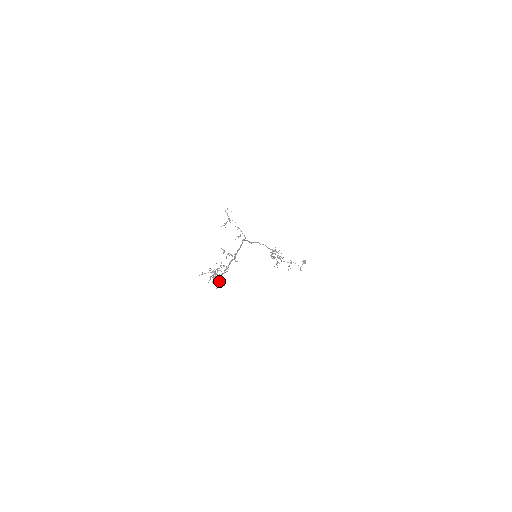
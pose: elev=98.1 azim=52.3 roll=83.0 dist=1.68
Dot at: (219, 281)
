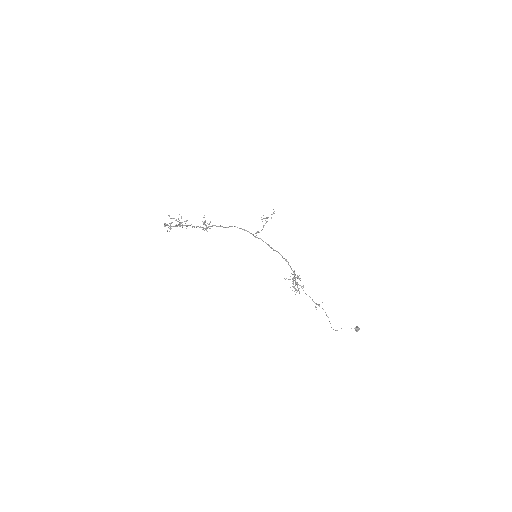
Dot at: (170, 227)
